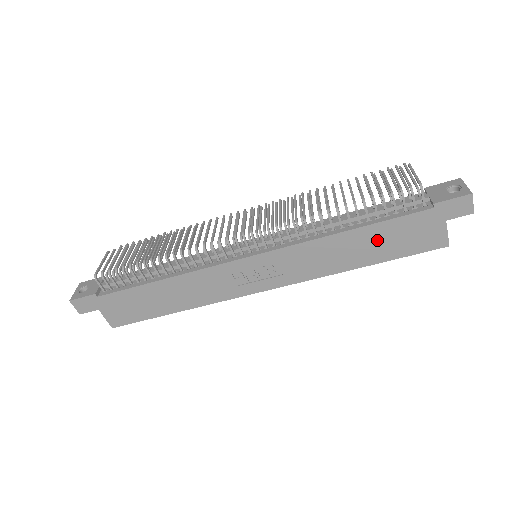
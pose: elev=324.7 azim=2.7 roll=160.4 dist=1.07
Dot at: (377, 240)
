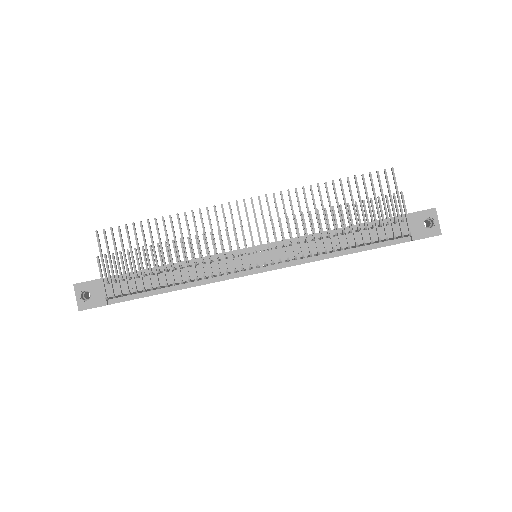
Dot at: occluded
